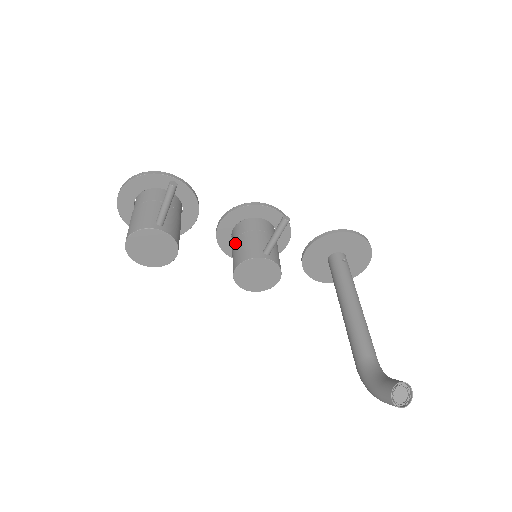
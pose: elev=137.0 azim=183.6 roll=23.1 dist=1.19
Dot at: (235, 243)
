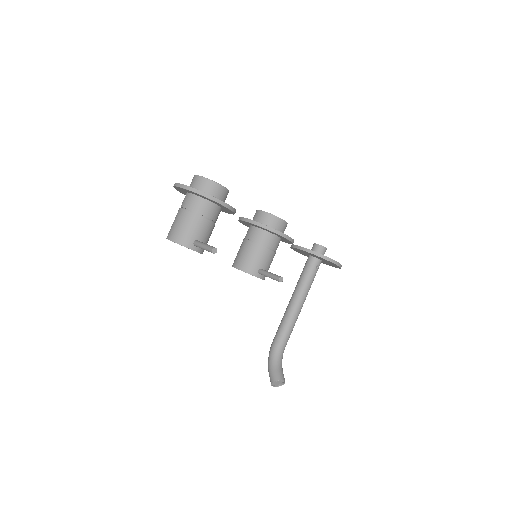
Dot at: (246, 244)
